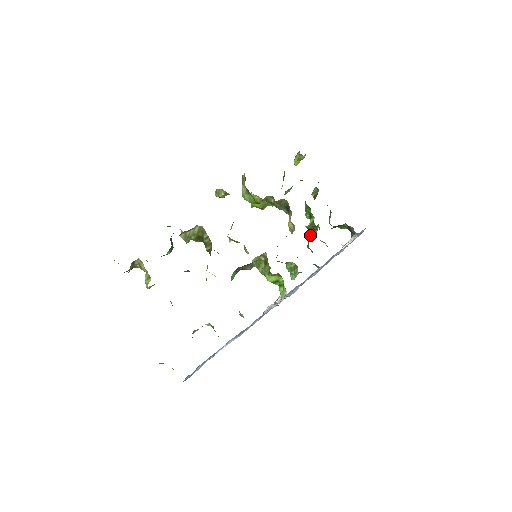
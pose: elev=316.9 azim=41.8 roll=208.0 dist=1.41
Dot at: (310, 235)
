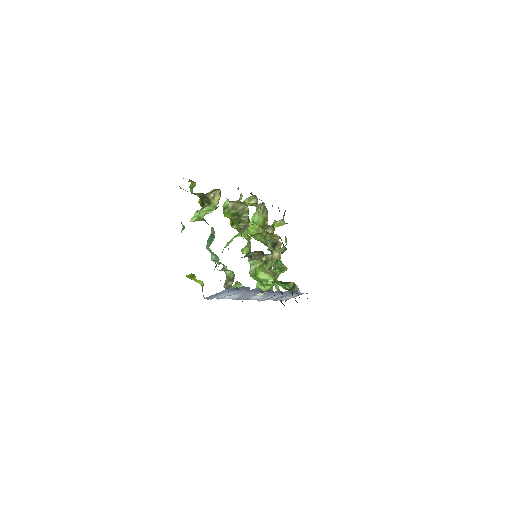
Dot at: occluded
